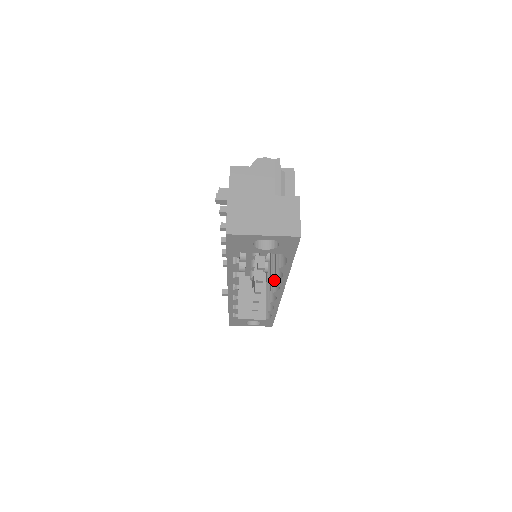
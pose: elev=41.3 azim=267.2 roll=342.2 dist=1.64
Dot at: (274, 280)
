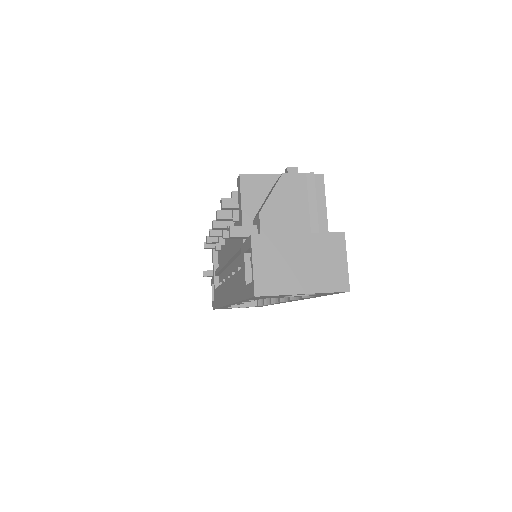
Dot at: occluded
